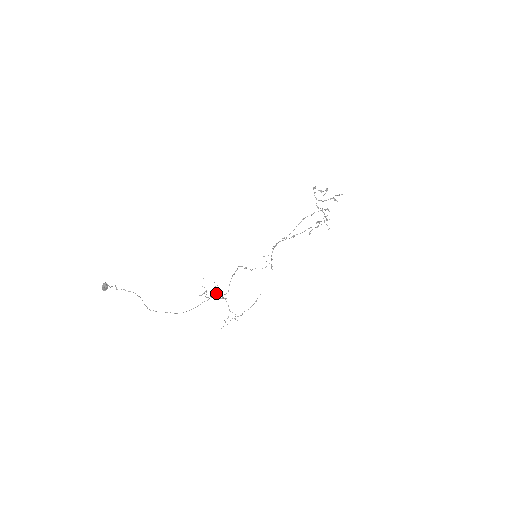
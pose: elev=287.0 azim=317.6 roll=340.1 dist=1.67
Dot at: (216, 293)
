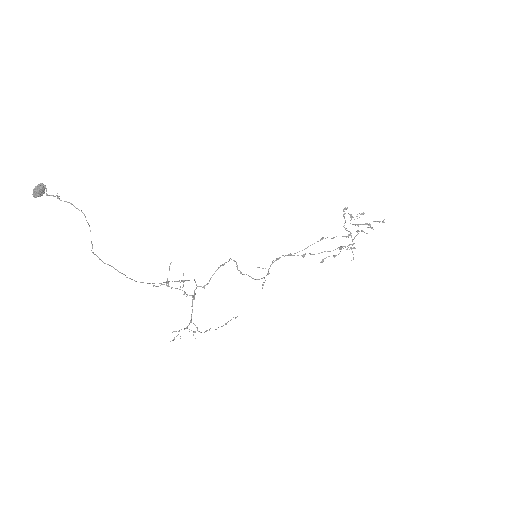
Dot at: occluded
